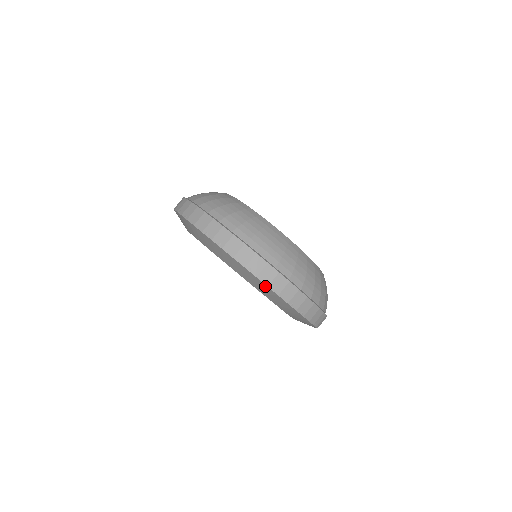
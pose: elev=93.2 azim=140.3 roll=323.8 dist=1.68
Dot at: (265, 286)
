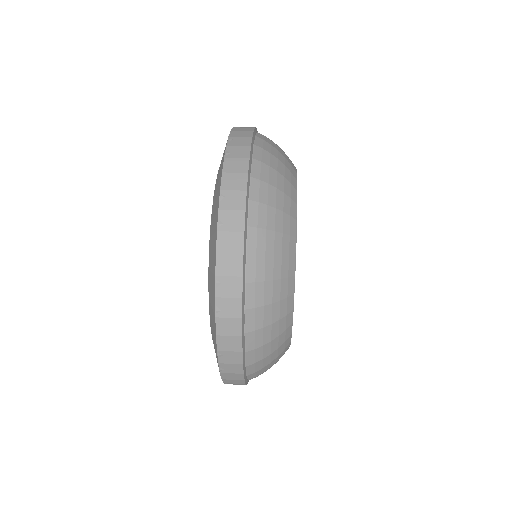
Dot at: (223, 161)
